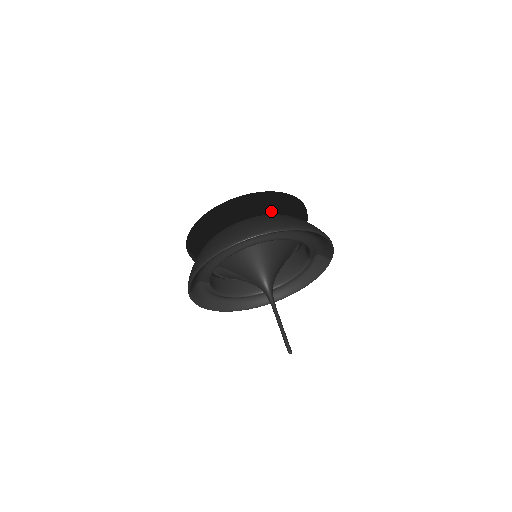
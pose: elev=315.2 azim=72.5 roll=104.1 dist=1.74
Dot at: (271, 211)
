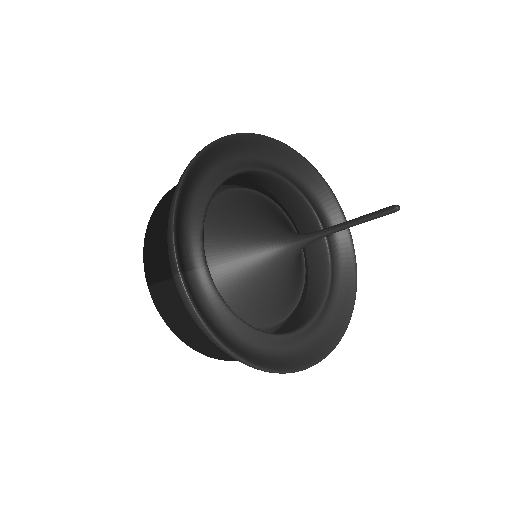
Dot at: (237, 178)
